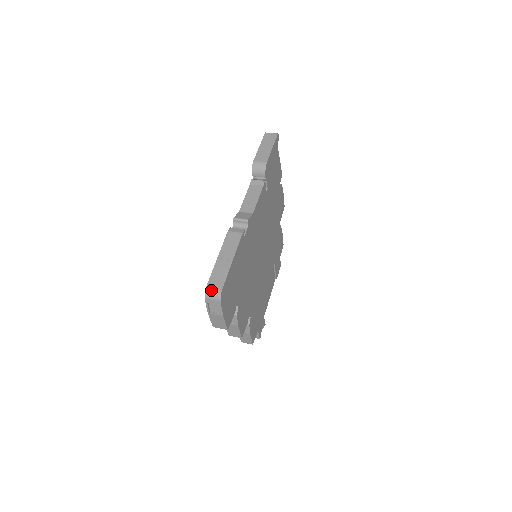
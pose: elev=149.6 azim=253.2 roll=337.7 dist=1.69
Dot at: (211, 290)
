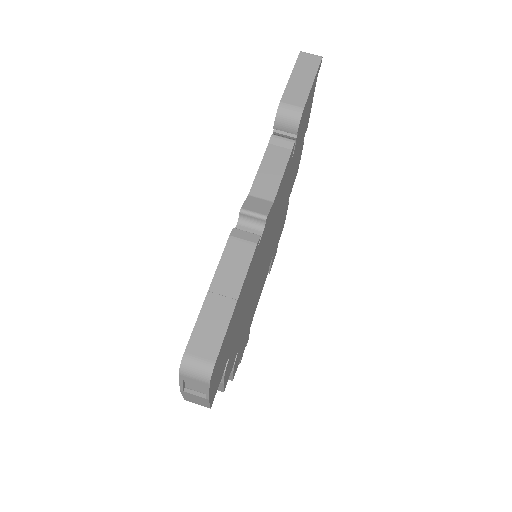
Dot at: (193, 362)
